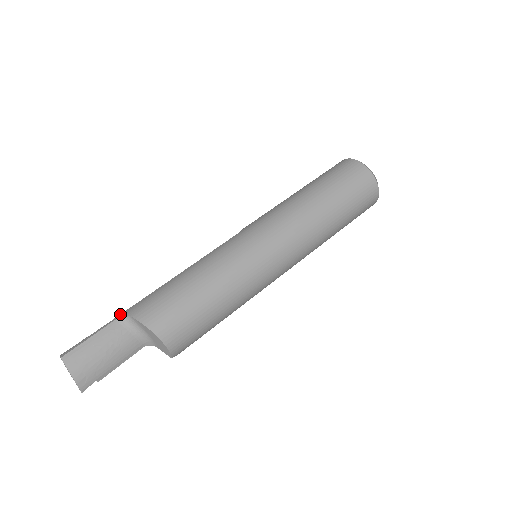
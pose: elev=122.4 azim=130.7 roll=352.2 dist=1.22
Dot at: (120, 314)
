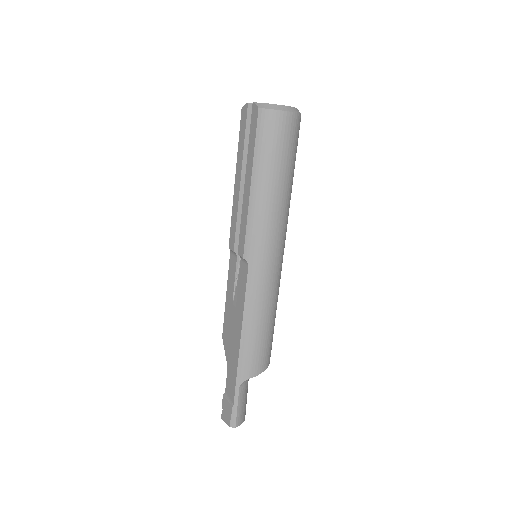
Dot at: (236, 382)
